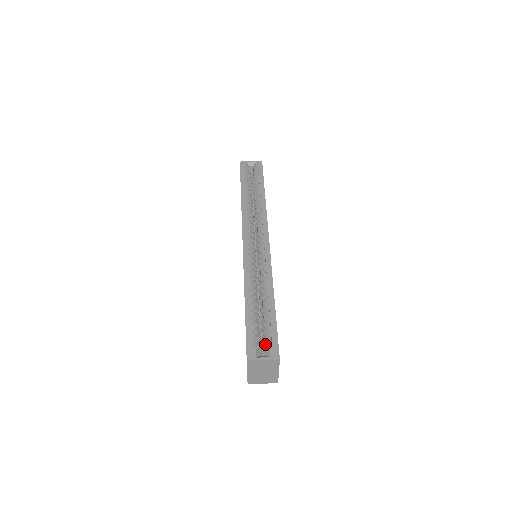
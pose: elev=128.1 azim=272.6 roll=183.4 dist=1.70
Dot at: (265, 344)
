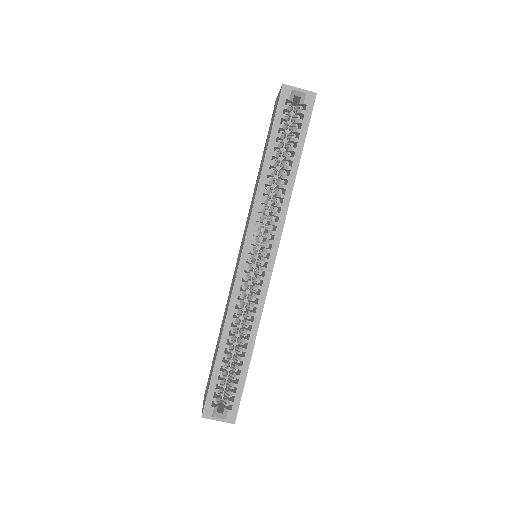
Dot at: (226, 401)
